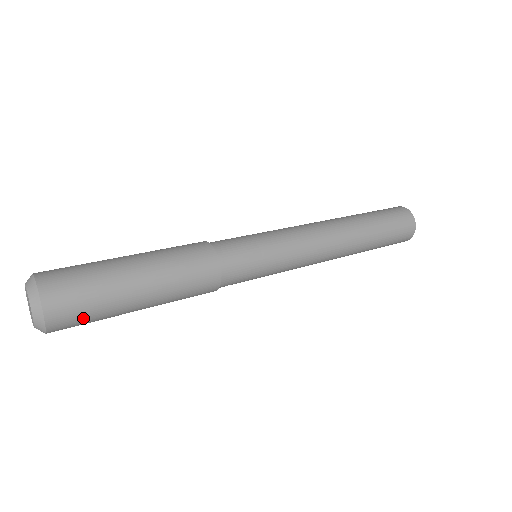
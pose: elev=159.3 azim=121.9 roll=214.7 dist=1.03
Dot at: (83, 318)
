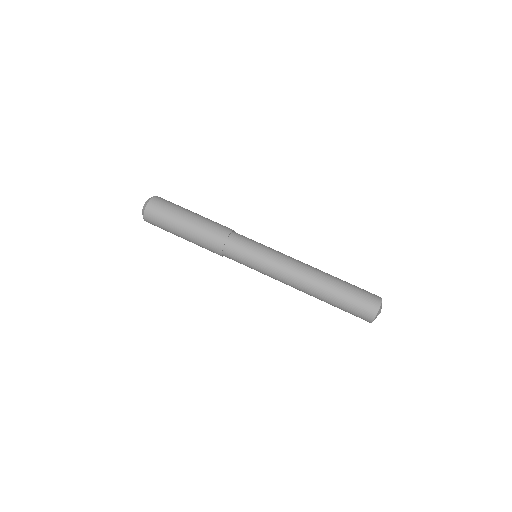
Dot at: (159, 227)
